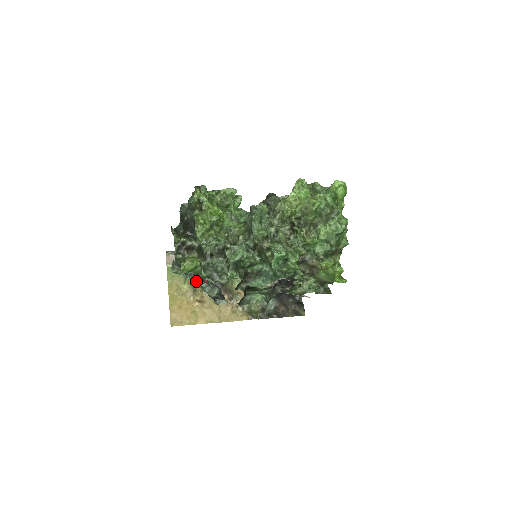
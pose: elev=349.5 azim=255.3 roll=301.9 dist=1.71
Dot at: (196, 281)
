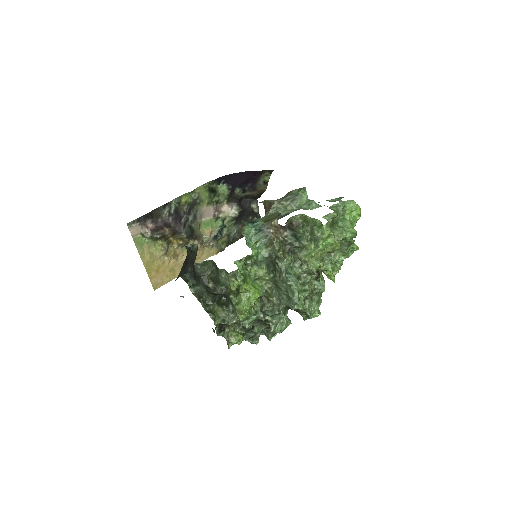
Dot at: occluded
